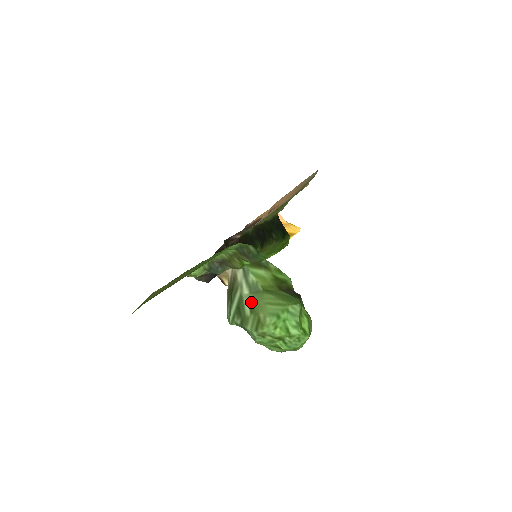
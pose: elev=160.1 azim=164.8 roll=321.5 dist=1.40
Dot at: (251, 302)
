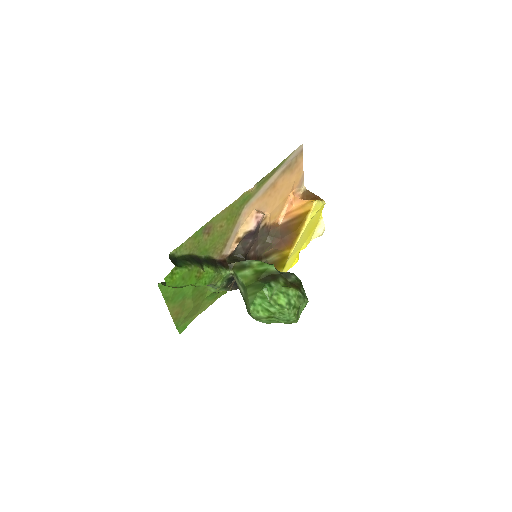
Dot at: (244, 298)
